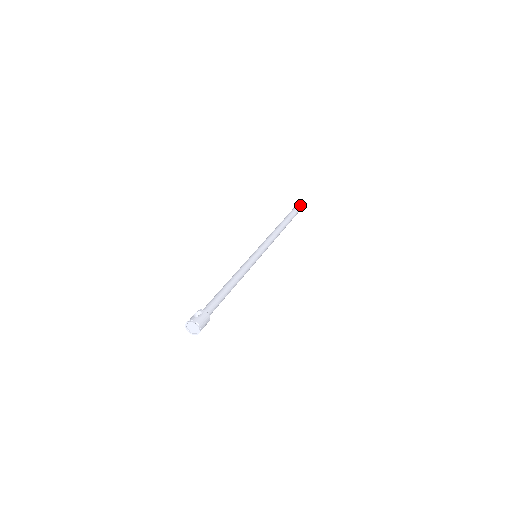
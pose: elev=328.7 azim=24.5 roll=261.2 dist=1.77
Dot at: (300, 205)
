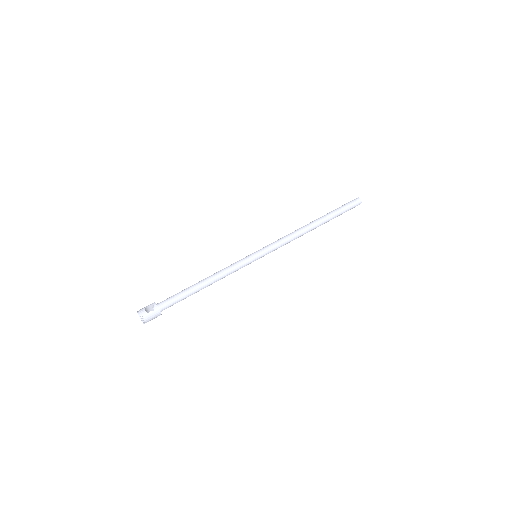
Dot at: (358, 201)
